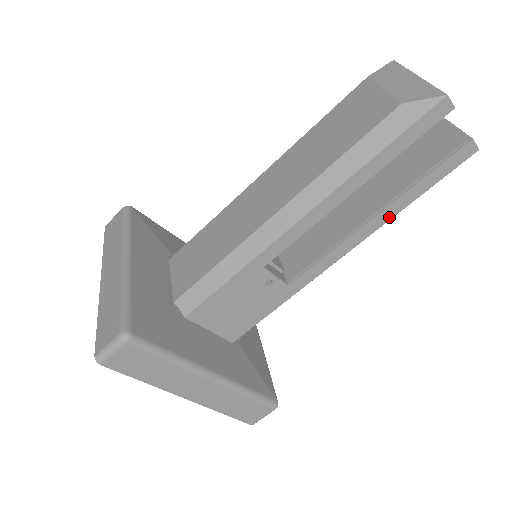
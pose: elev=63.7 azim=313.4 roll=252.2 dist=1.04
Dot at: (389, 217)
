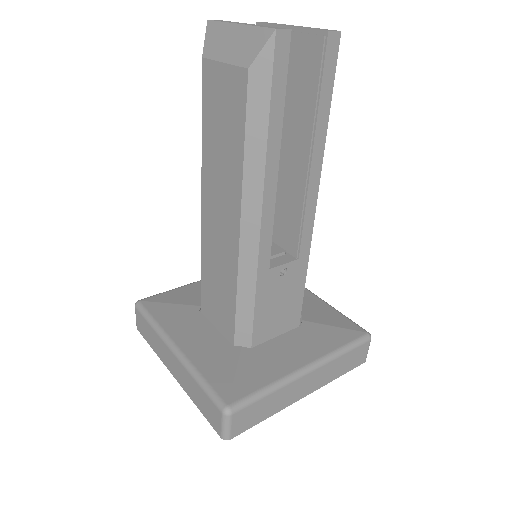
Dot at: (322, 146)
